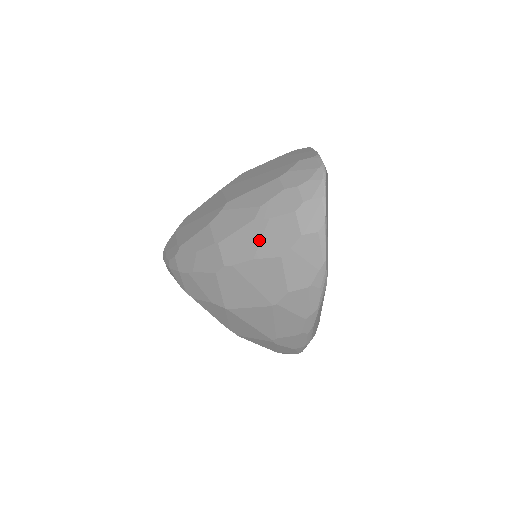
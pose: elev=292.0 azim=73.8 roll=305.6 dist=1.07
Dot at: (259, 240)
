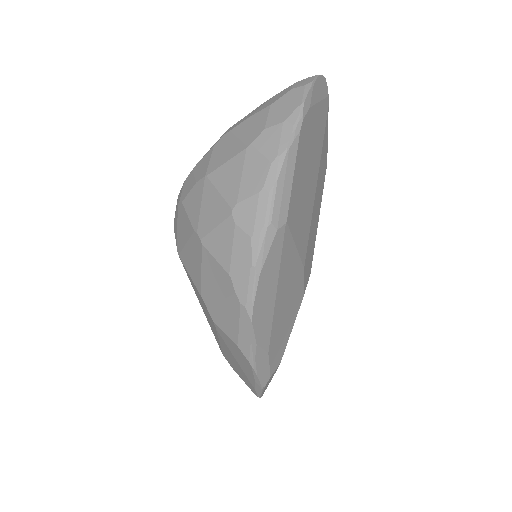
Dot at: (259, 108)
